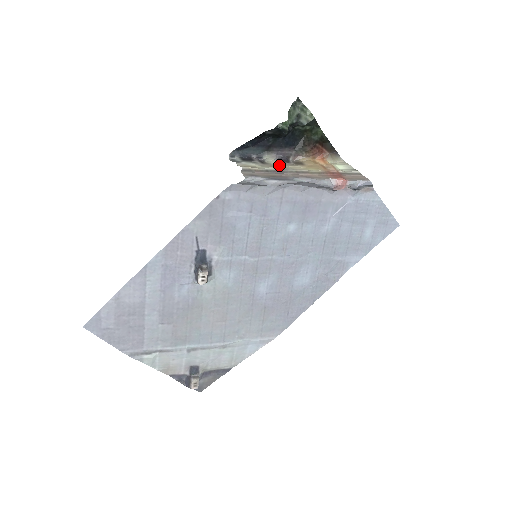
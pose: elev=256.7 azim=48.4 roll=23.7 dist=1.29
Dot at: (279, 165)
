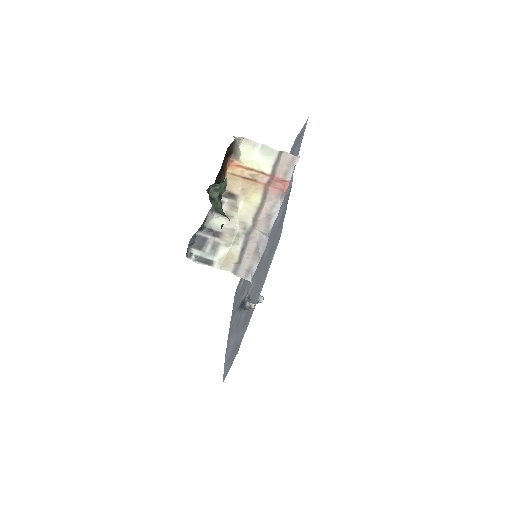
Dot at: (231, 224)
